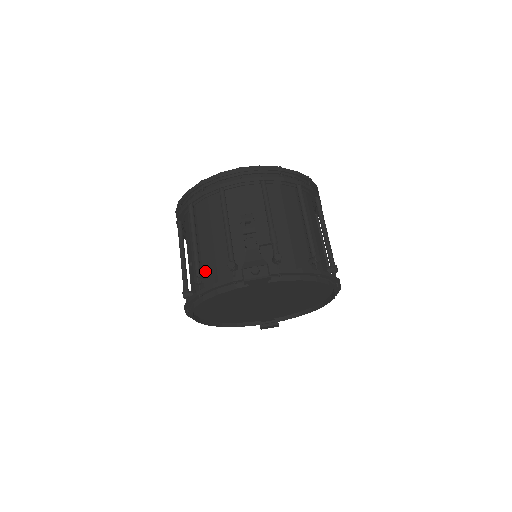
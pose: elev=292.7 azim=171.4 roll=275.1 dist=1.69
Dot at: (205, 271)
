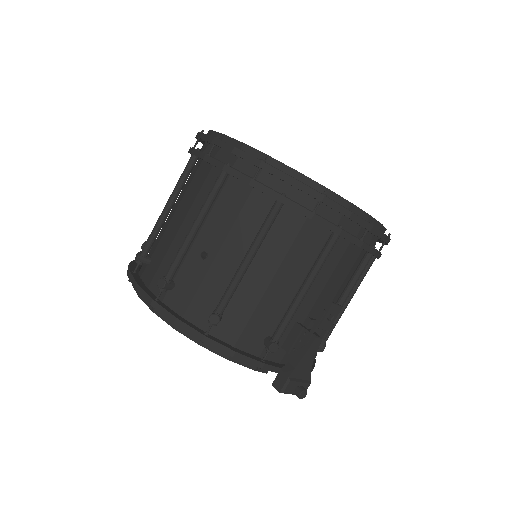
Dot at: (228, 307)
